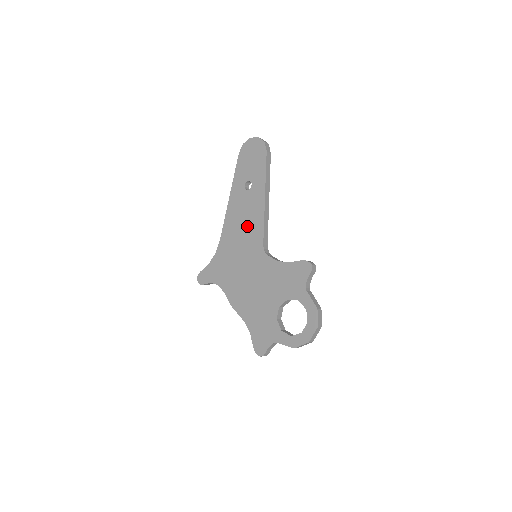
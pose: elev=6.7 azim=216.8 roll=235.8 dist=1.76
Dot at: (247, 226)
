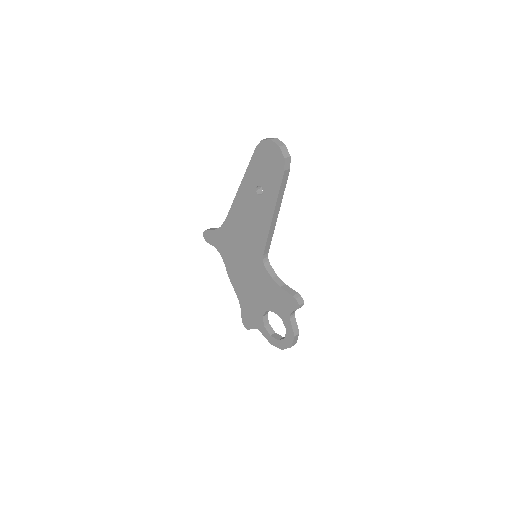
Dot at: (252, 228)
